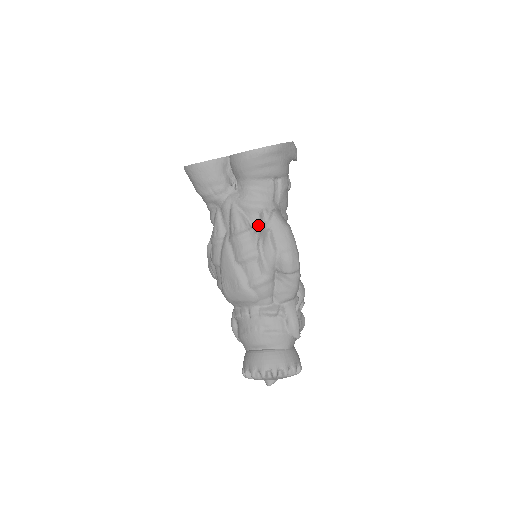
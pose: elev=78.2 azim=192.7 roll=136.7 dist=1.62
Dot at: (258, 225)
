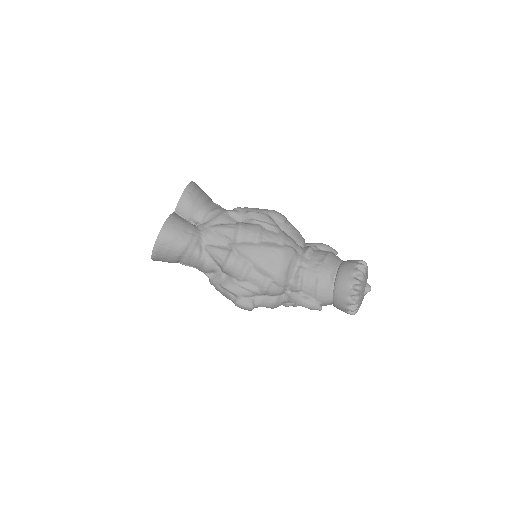
Dot at: (238, 221)
